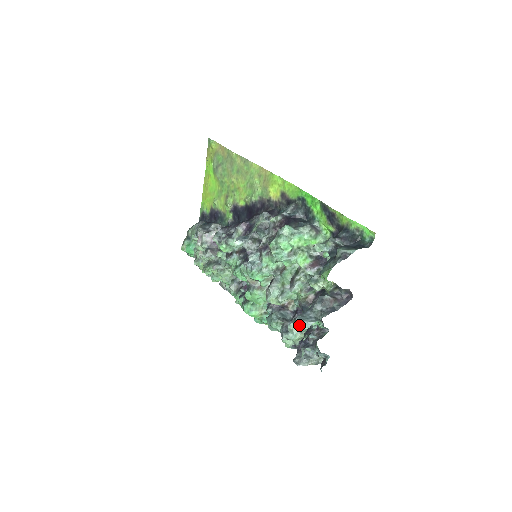
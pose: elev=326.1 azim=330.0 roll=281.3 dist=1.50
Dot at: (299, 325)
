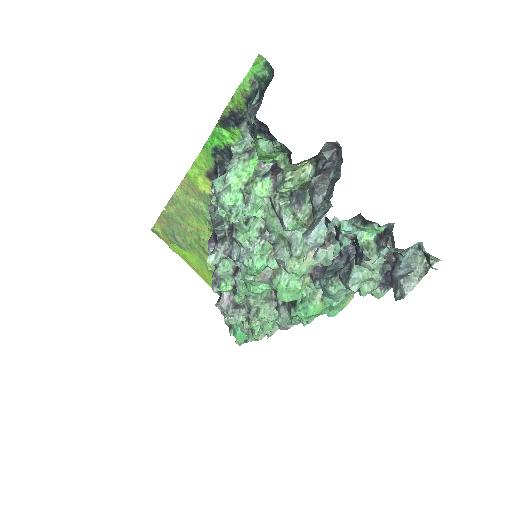
Dot at: (313, 240)
